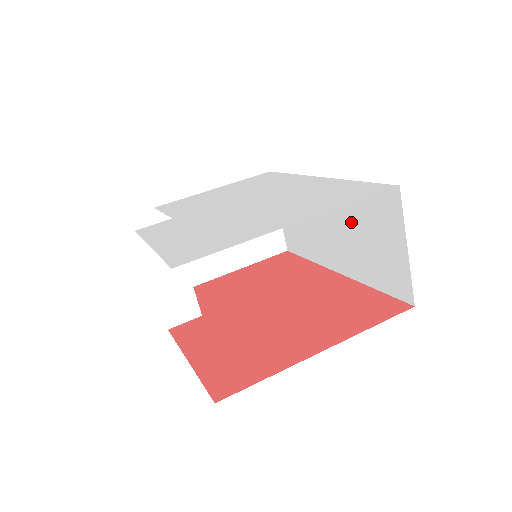
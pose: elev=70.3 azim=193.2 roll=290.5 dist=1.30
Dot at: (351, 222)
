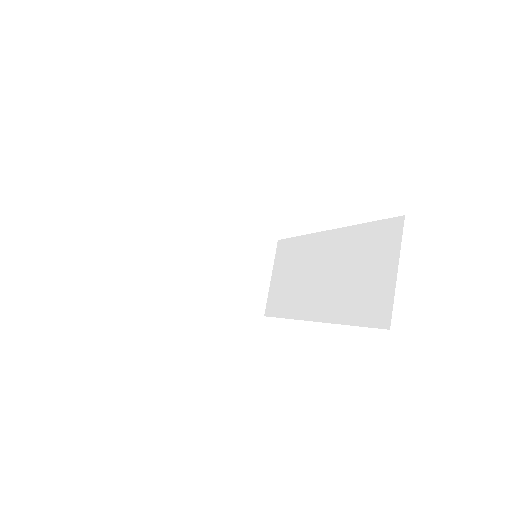
Dot at: (347, 263)
